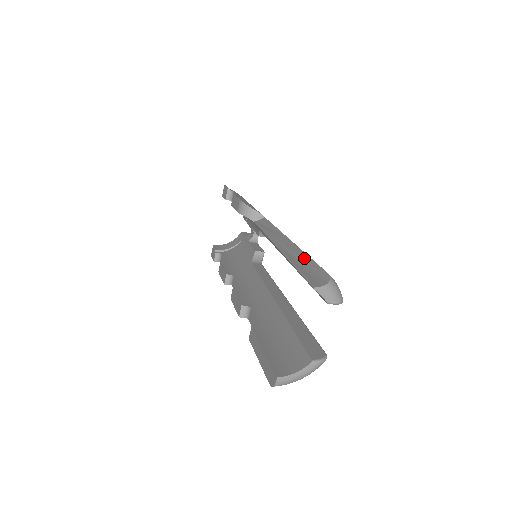
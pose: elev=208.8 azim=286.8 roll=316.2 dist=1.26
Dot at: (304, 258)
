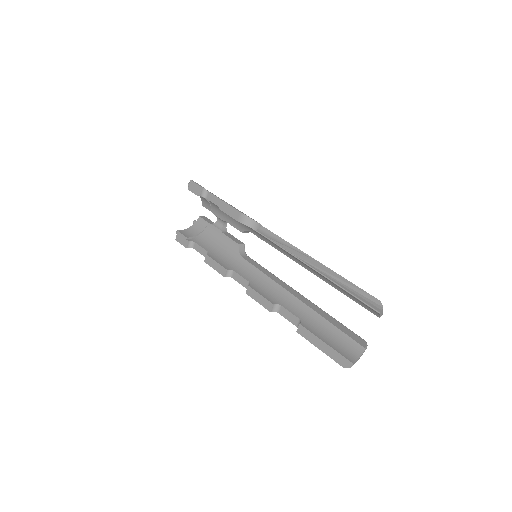
Dot at: (346, 282)
